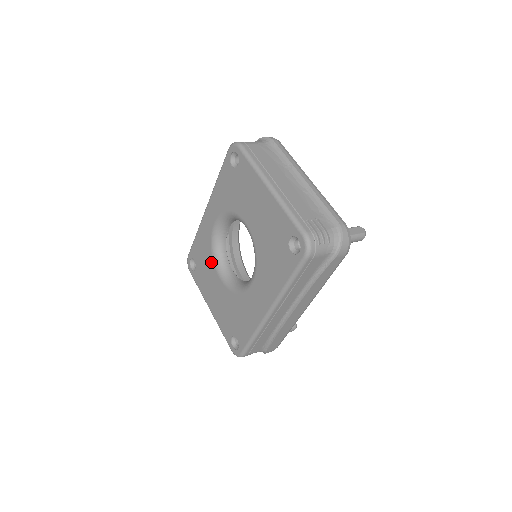
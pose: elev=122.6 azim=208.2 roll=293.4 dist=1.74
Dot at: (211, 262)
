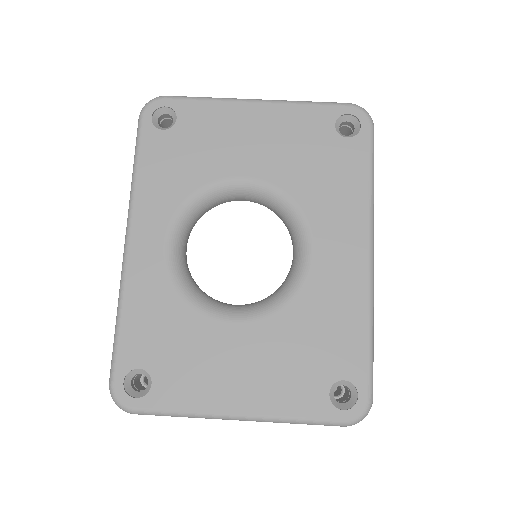
Dot at: (193, 317)
